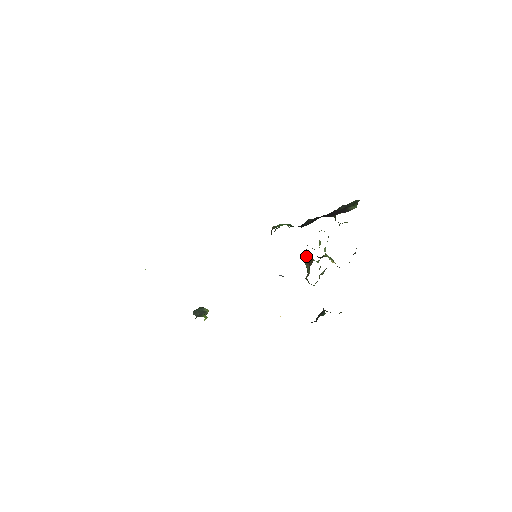
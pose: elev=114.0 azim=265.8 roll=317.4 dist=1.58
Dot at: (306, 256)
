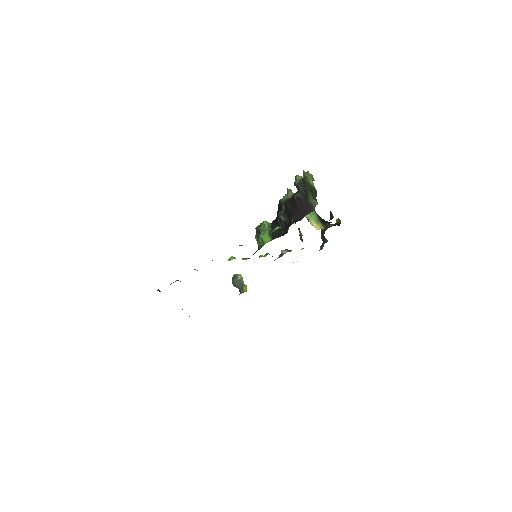
Dot at: occluded
